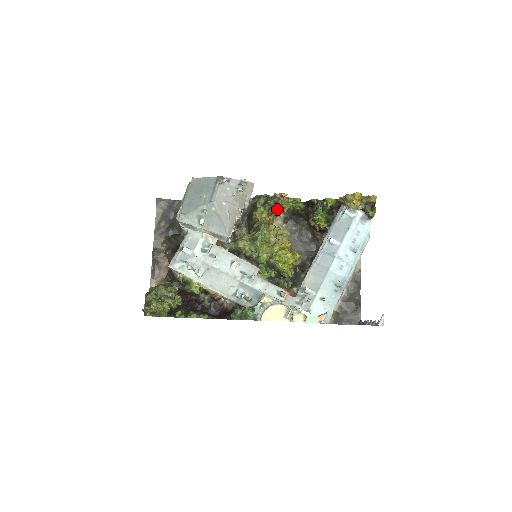
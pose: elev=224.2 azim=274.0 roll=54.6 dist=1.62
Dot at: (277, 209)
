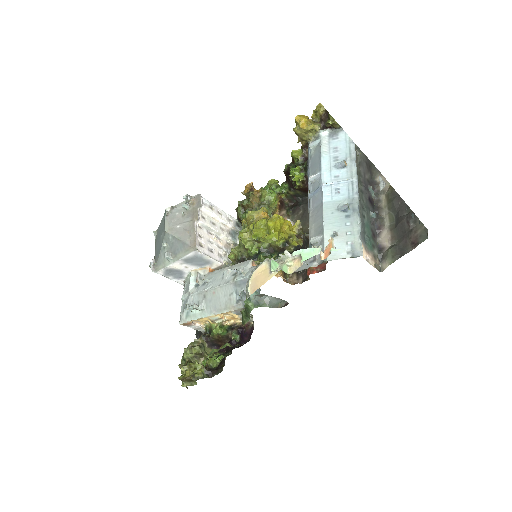
Dot at: (259, 205)
